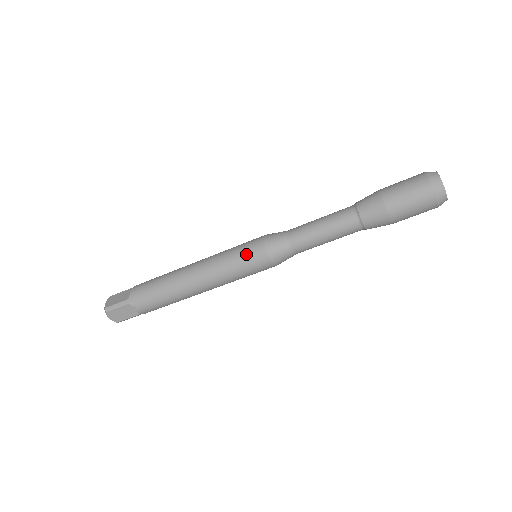
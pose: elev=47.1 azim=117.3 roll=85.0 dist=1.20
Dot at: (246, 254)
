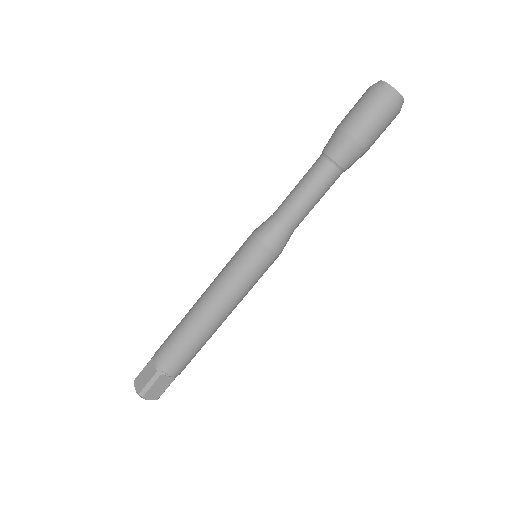
Dot at: occluded
